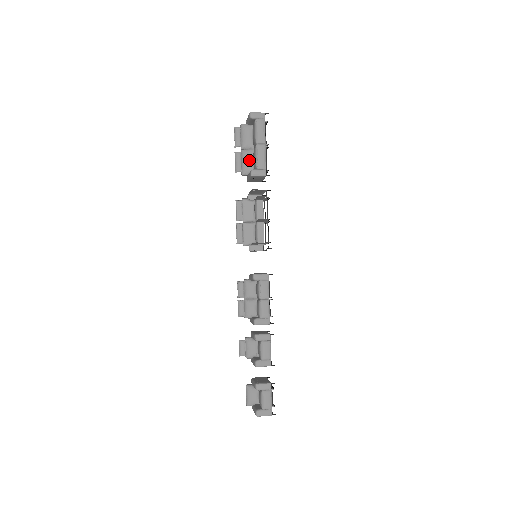
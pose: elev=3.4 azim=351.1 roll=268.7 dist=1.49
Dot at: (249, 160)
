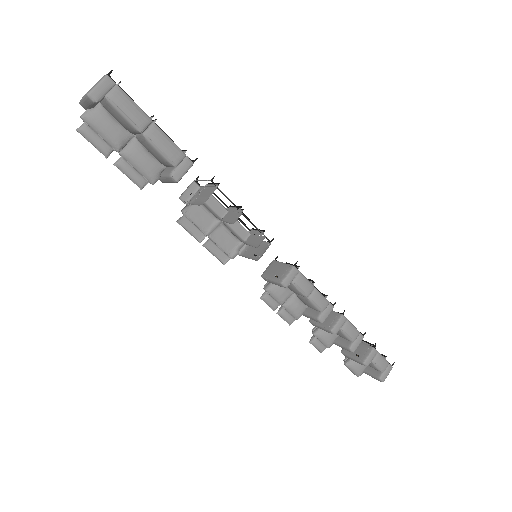
Dot at: (145, 159)
